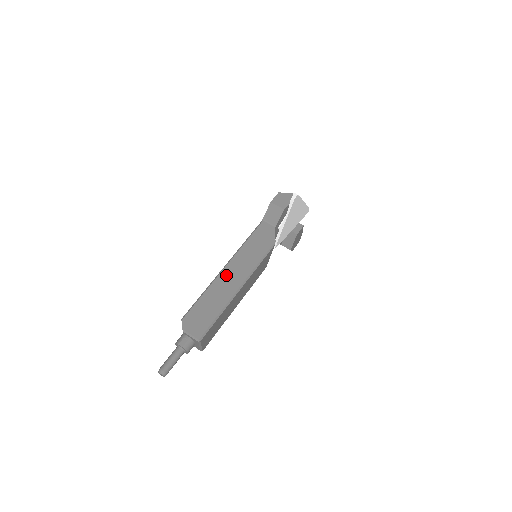
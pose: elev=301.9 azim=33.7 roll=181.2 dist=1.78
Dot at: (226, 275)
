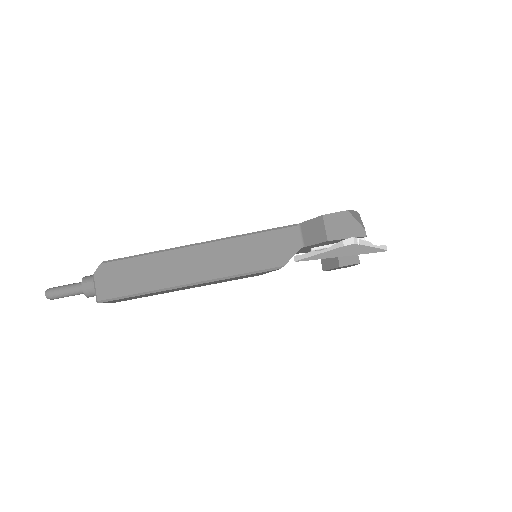
Dot at: (190, 256)
